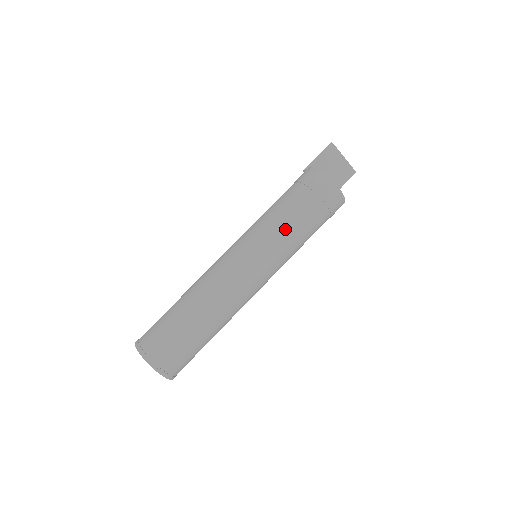
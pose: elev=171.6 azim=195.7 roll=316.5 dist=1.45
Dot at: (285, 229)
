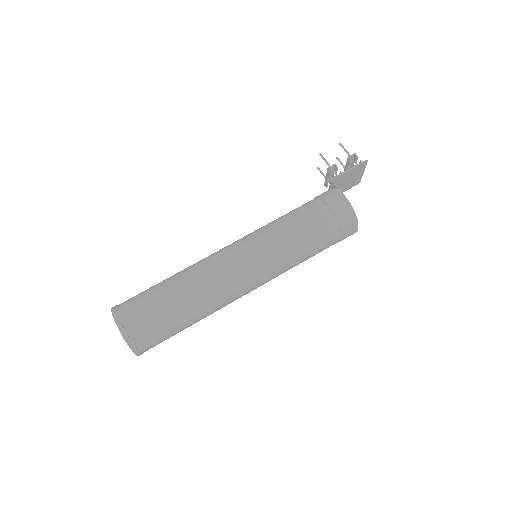
Dot at: (302, 258)
